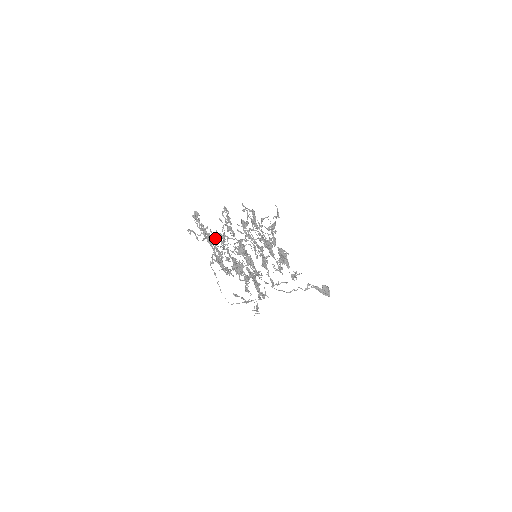
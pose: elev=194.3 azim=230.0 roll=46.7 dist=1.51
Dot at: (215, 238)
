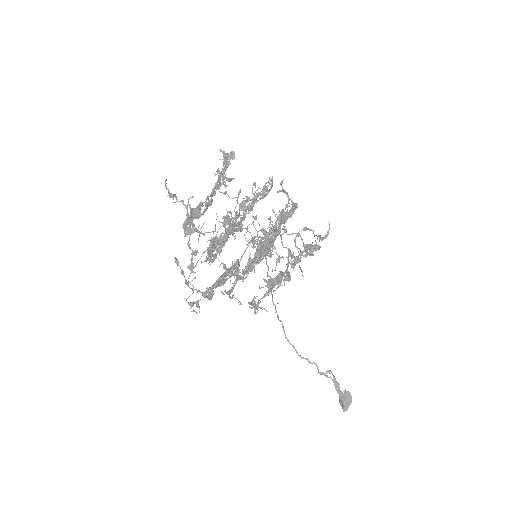
Dot at: (238, 203)
